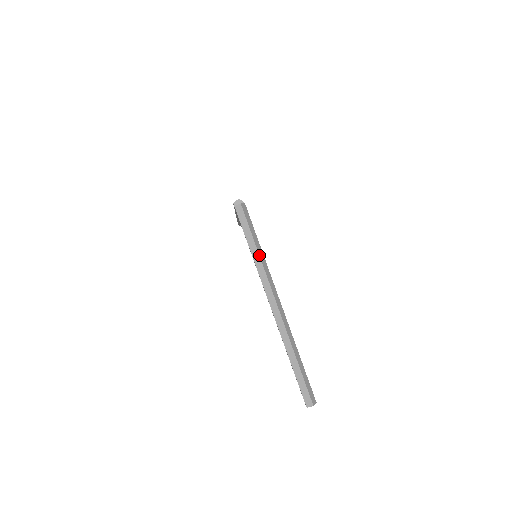
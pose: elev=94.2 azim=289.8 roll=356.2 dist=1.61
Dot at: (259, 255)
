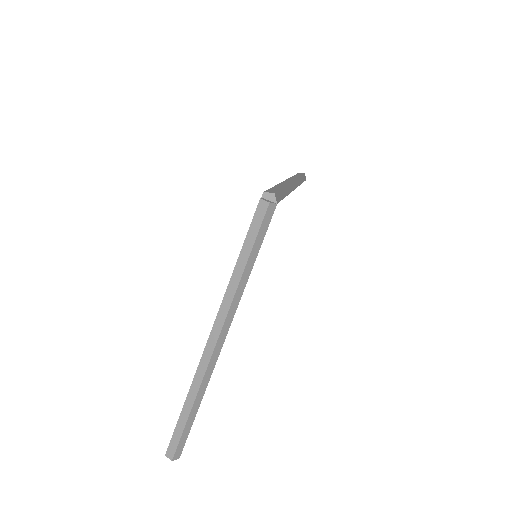
Dot at: (241, 279)
